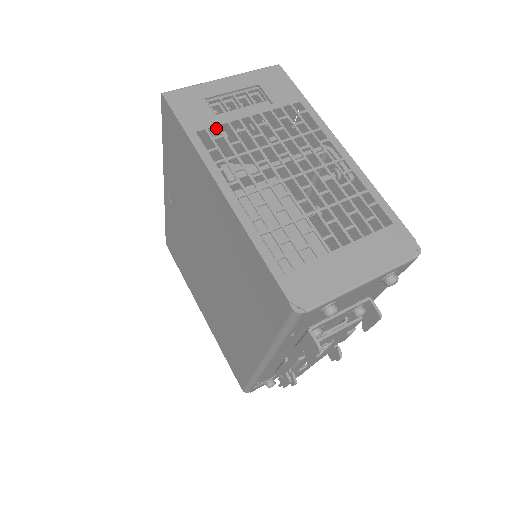
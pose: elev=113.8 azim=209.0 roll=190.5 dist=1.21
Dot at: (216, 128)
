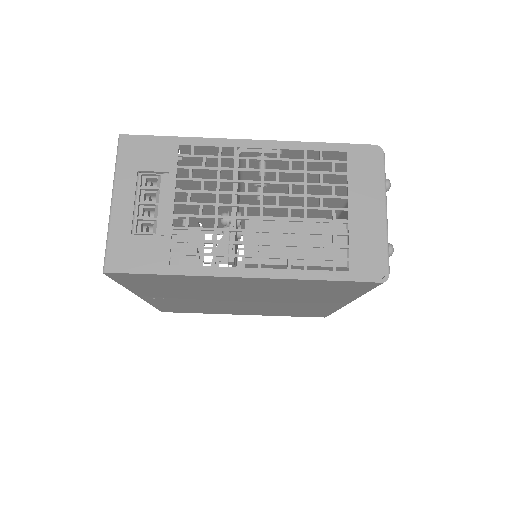
Dot at: occluded
